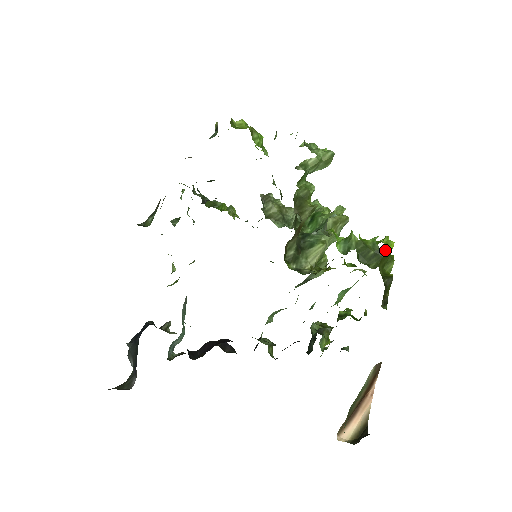
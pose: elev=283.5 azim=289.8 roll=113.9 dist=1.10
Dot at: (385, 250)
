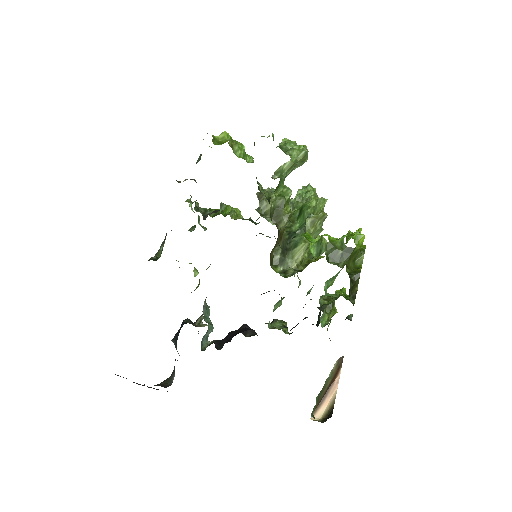
Dot at: (352, 248)
